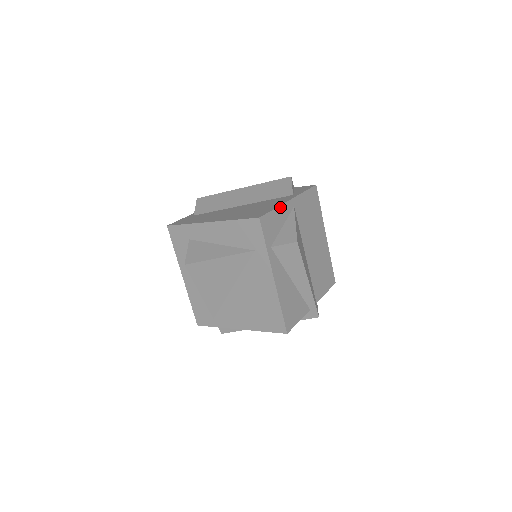
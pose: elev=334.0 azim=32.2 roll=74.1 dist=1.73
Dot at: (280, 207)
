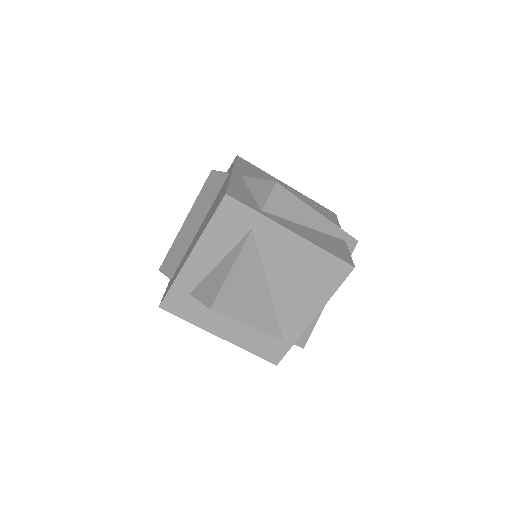
Dot at: (231, 180)
